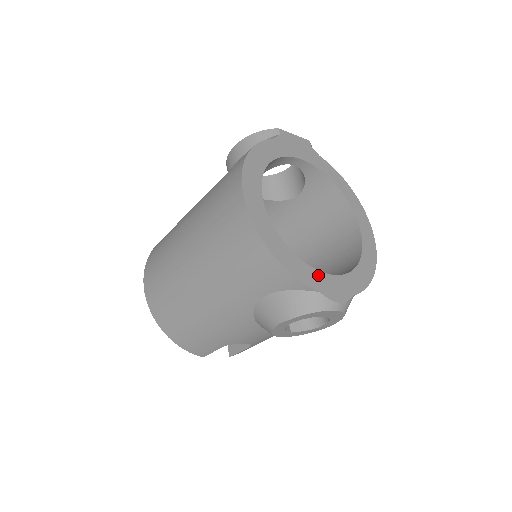
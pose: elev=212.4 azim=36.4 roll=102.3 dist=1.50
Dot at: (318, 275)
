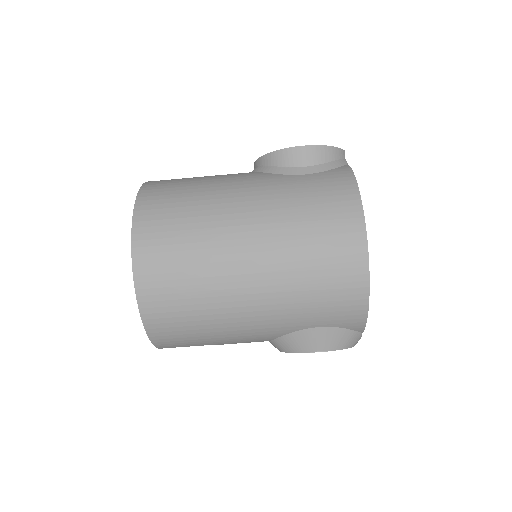
Dot at: occluded
